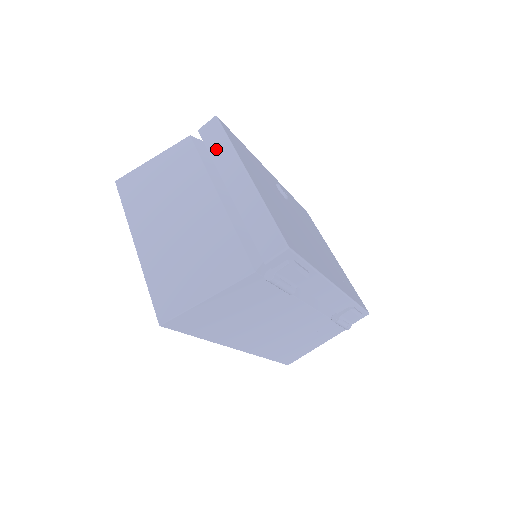
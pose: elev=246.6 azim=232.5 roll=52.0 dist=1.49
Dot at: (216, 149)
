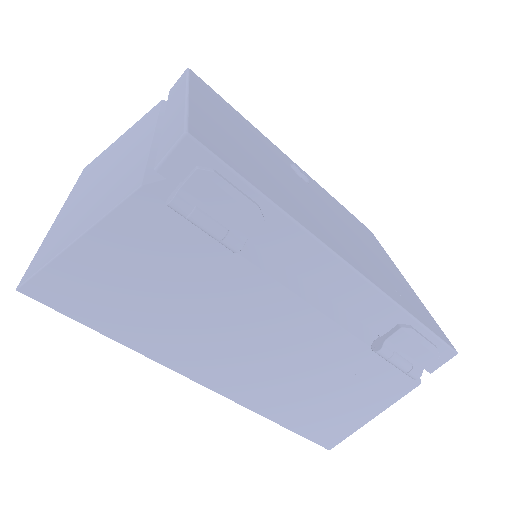
Dot at: (173, 93)
